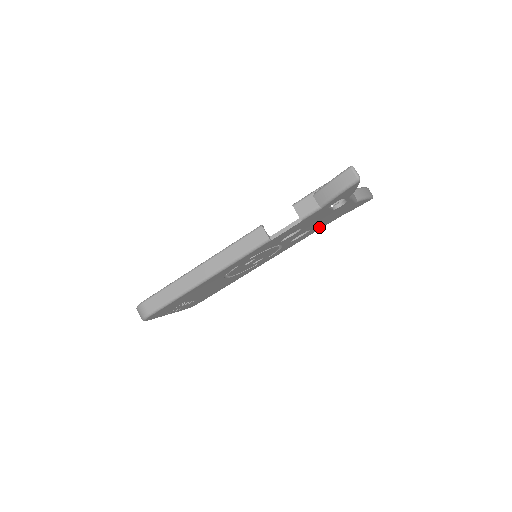
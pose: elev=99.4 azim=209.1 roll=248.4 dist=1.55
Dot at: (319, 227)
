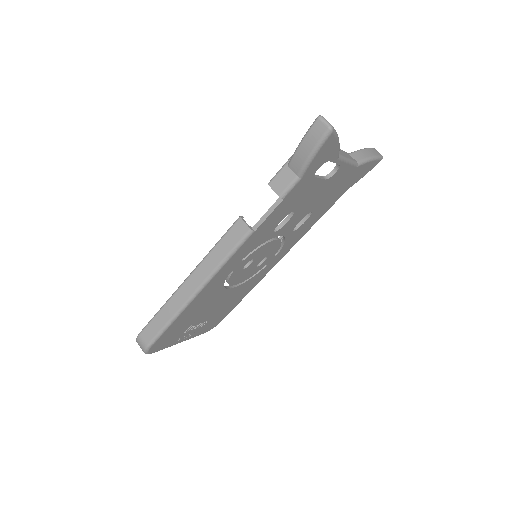
Dot at: (325, 207)
